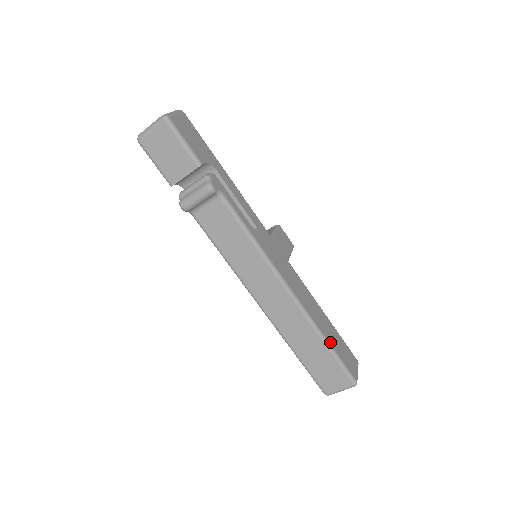
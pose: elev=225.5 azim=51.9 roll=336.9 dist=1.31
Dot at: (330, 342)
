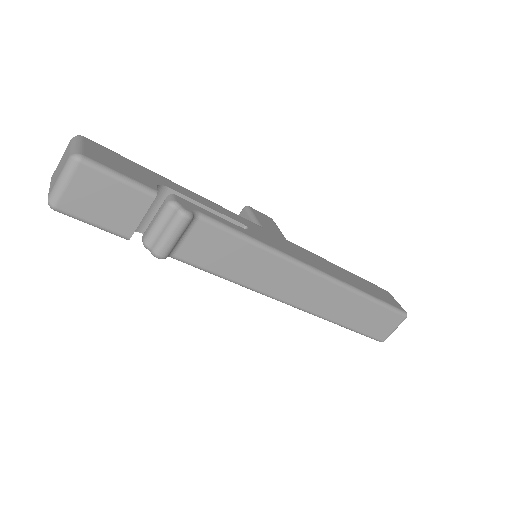
Dot at: (370, 294)
